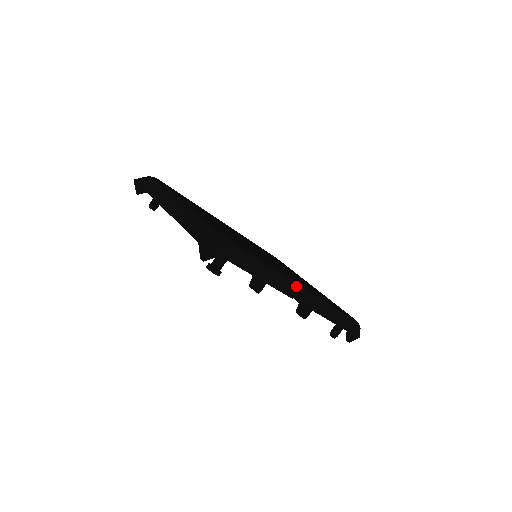
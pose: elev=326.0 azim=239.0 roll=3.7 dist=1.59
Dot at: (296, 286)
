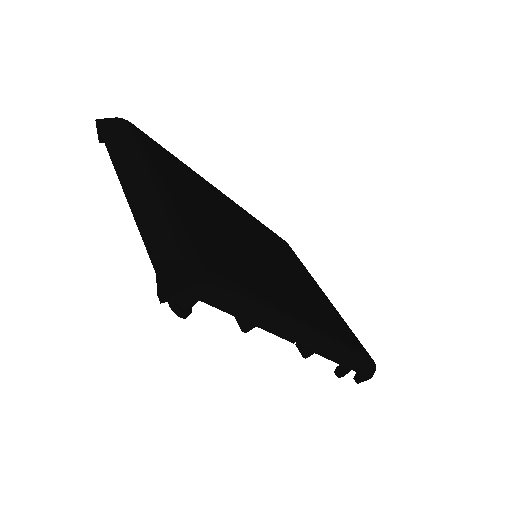
Dot at: (302, 329)
